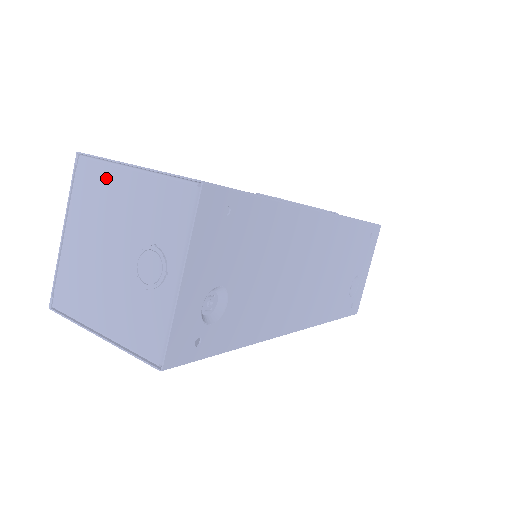
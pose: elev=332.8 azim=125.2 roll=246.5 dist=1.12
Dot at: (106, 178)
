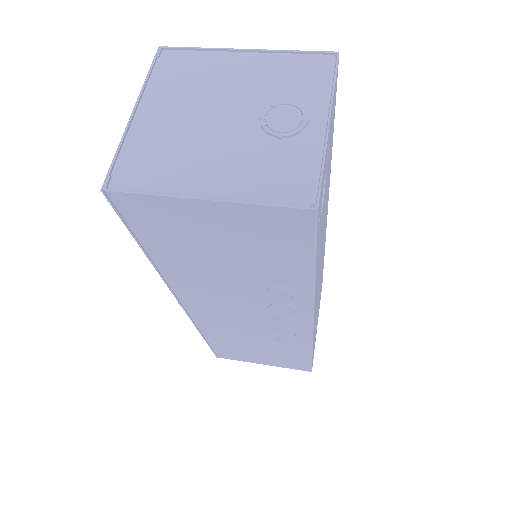
Dot at: (207, 61)
